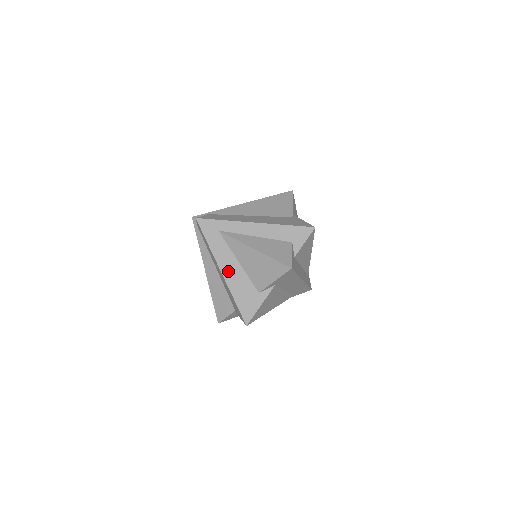
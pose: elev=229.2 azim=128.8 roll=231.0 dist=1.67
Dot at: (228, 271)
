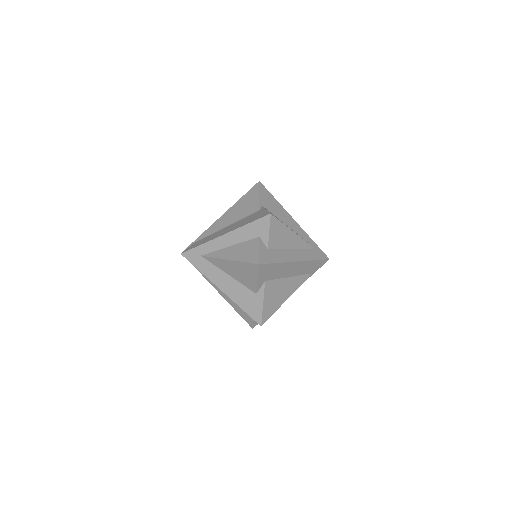
Dot at: (224, 286)
